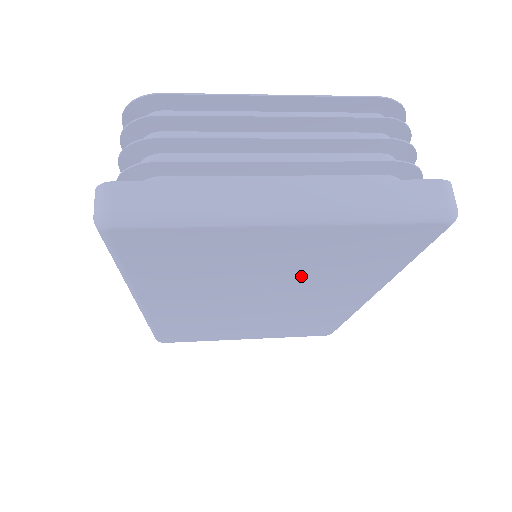
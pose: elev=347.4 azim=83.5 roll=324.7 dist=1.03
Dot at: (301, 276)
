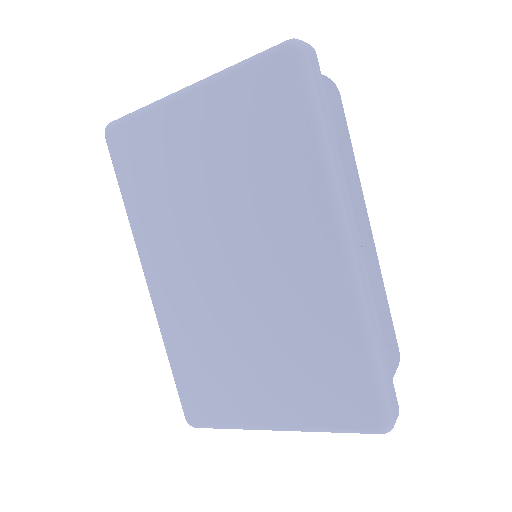
Dot at: (237, 187)
